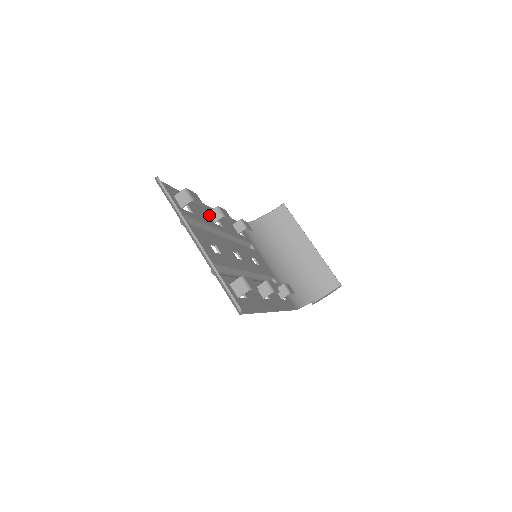
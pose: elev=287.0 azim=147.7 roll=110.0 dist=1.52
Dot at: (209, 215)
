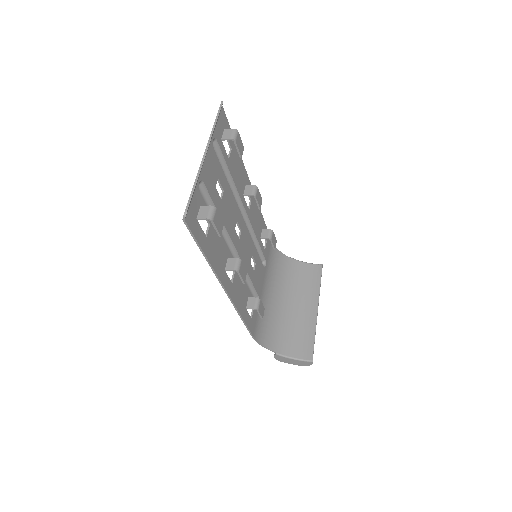
Dot at: (245, 187)
